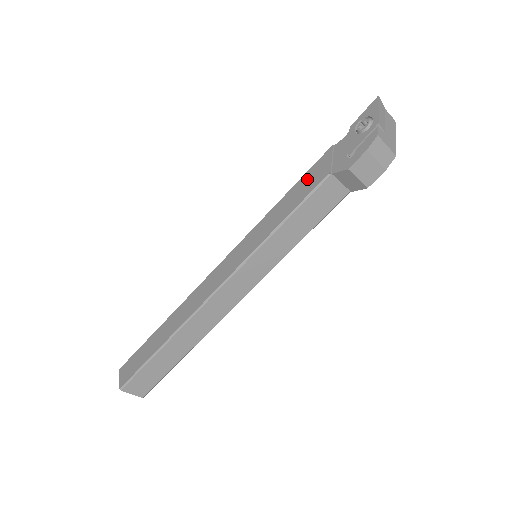
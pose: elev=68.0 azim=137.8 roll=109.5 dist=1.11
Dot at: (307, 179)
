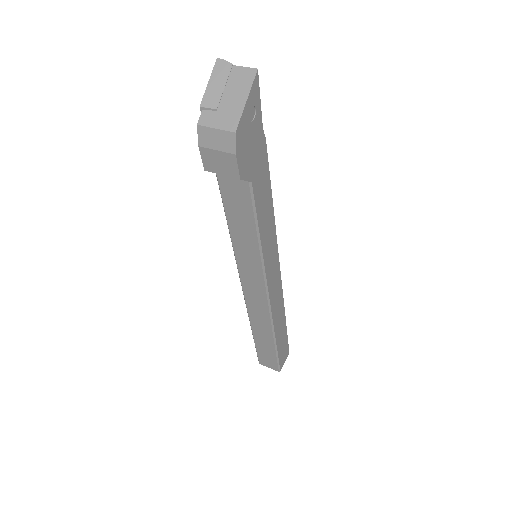
Dot at: occluded
